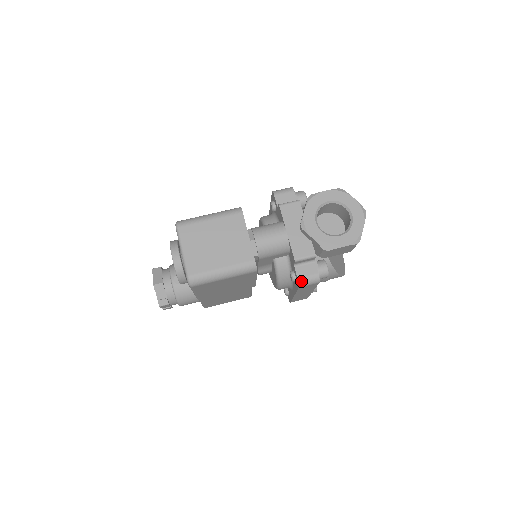
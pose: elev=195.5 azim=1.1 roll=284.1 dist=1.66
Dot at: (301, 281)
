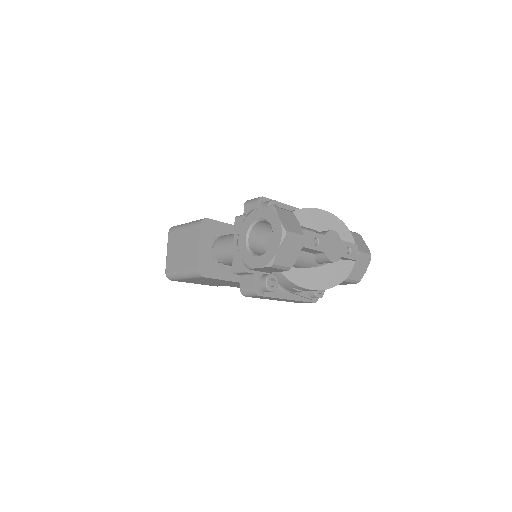
Dot at: (242, 291)
